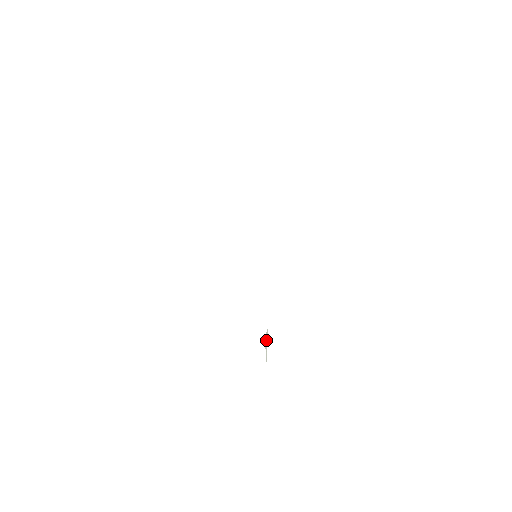
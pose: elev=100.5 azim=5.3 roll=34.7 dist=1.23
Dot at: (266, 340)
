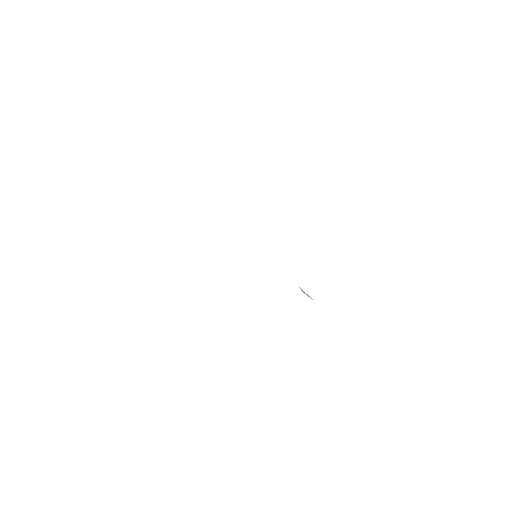
Dot at: (304, 292)
